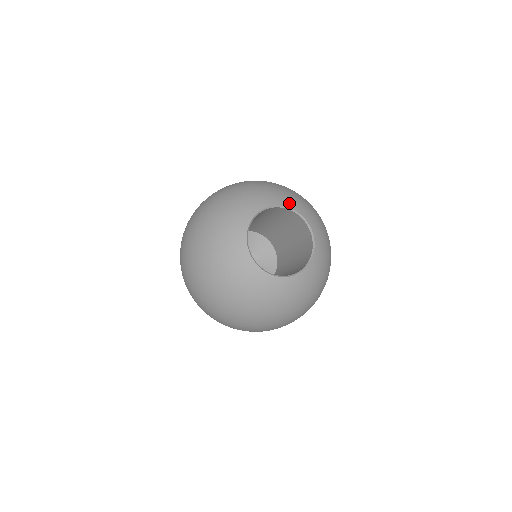
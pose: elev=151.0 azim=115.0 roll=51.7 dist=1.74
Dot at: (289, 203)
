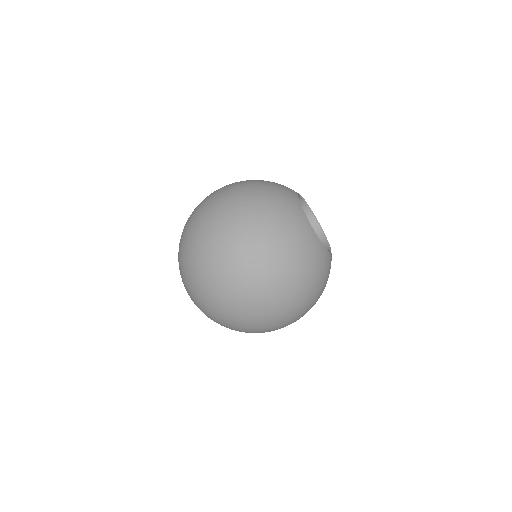
Dot at: occluded
